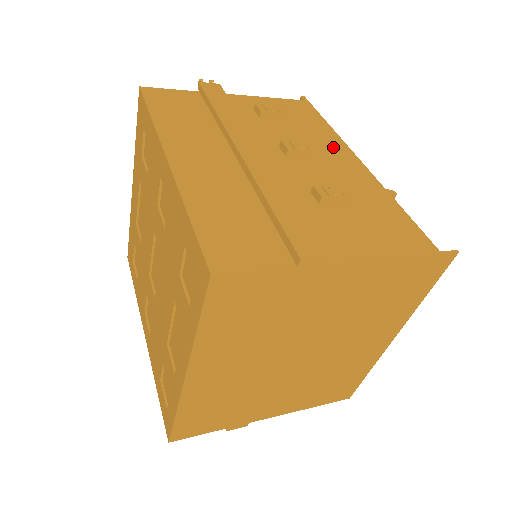
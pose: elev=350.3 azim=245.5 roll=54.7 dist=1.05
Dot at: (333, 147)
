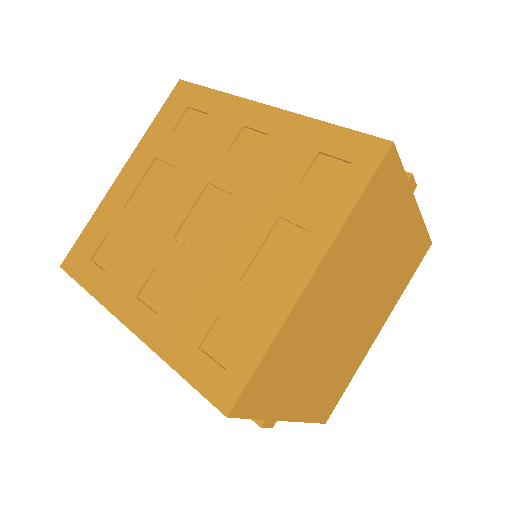
Dot at: occluded
